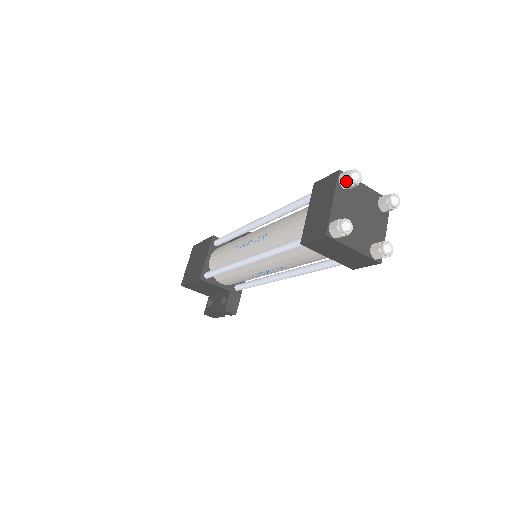
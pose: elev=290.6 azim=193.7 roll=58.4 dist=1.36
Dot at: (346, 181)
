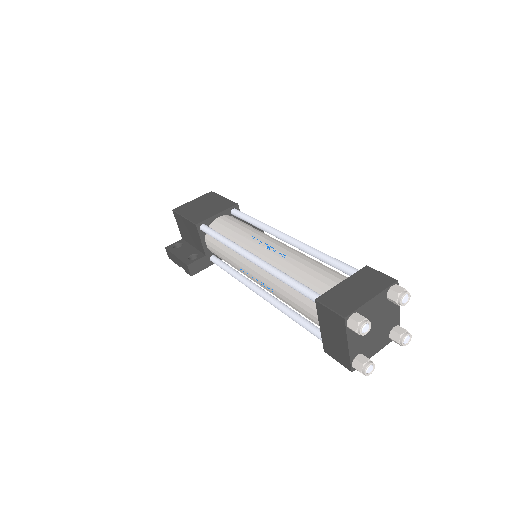
Dot at: (396, 294)
